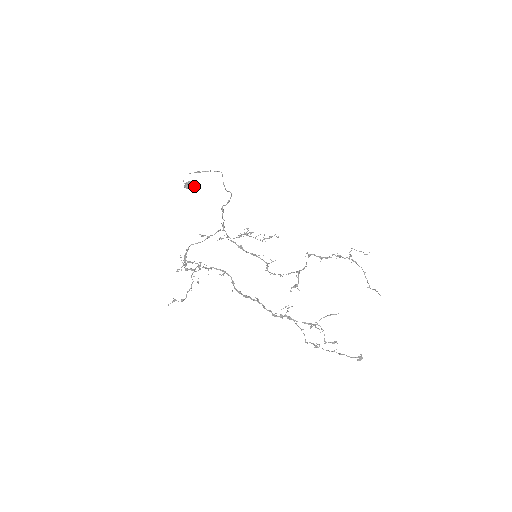
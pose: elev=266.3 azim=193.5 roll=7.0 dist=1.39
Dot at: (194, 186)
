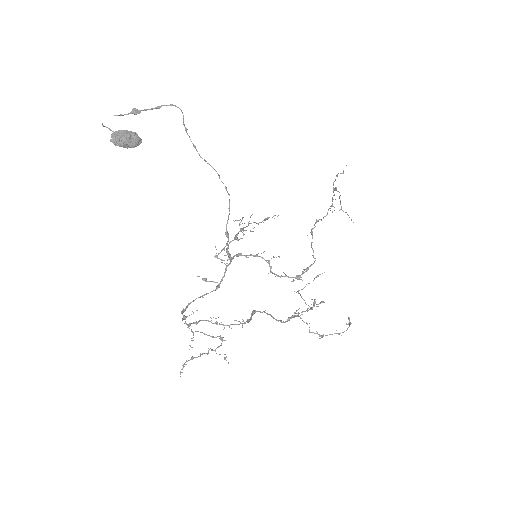
Dot at: (136, 146)
